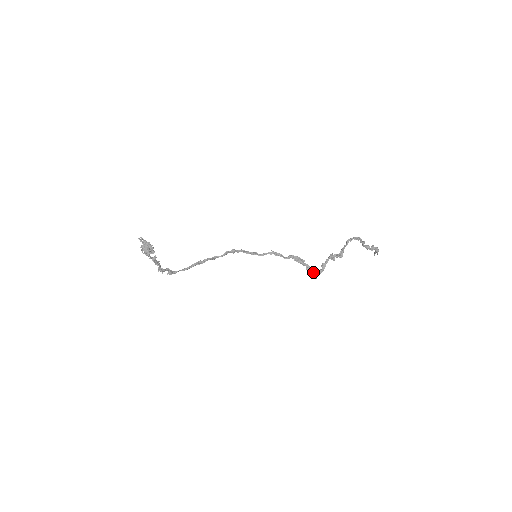
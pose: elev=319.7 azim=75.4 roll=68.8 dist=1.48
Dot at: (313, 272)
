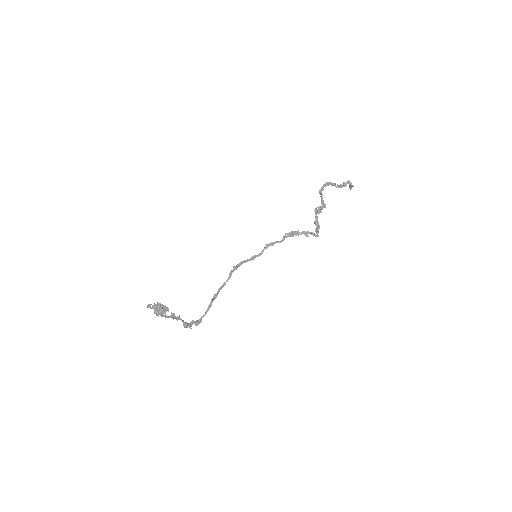
Dot at: (312, 234)
